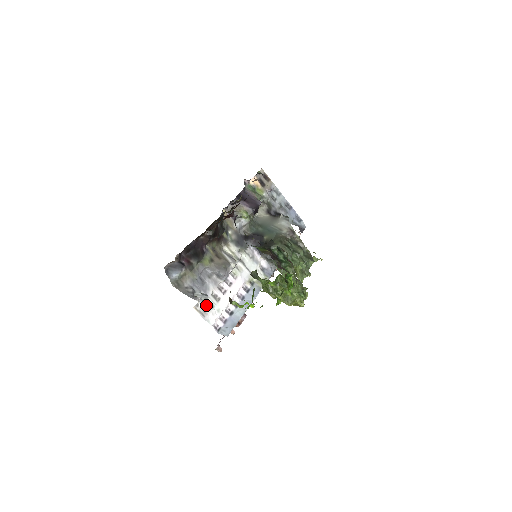
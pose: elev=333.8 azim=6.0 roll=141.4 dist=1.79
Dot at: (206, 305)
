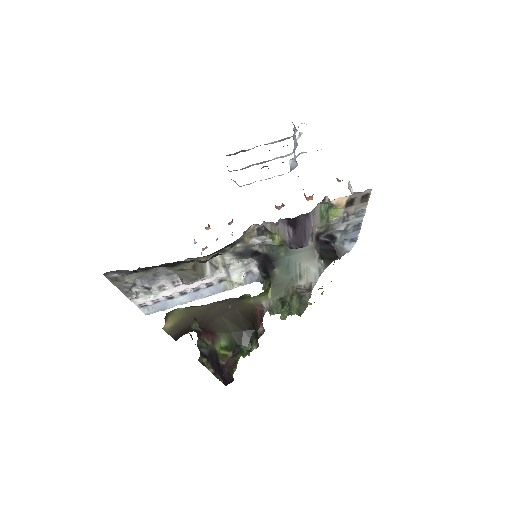
Dot at: occluded
